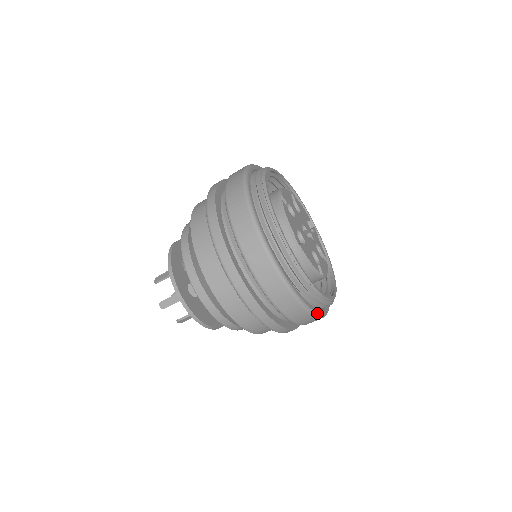
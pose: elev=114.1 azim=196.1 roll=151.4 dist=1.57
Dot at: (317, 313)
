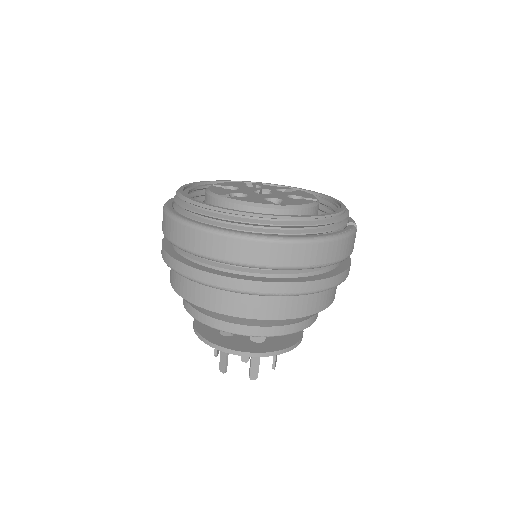
Dot at: occluded
